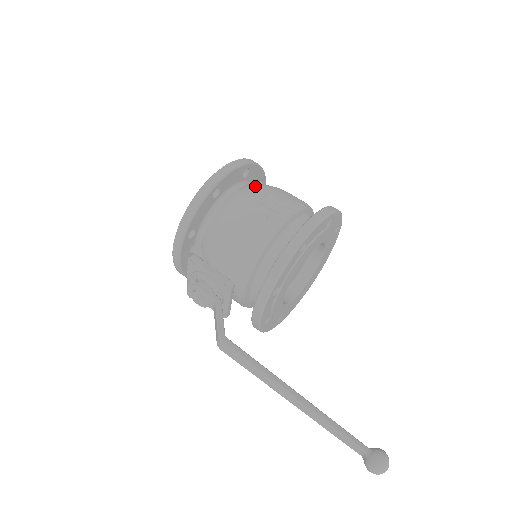
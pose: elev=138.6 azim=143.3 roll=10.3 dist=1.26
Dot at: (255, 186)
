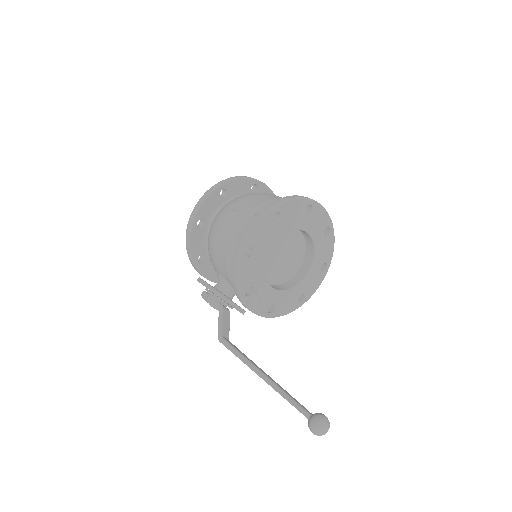
Dot at: (228, 204)
